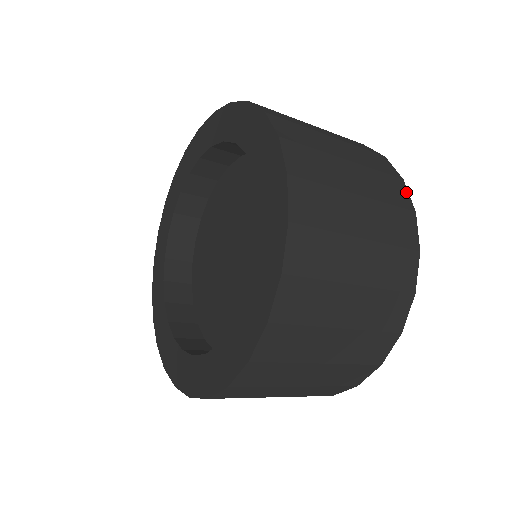
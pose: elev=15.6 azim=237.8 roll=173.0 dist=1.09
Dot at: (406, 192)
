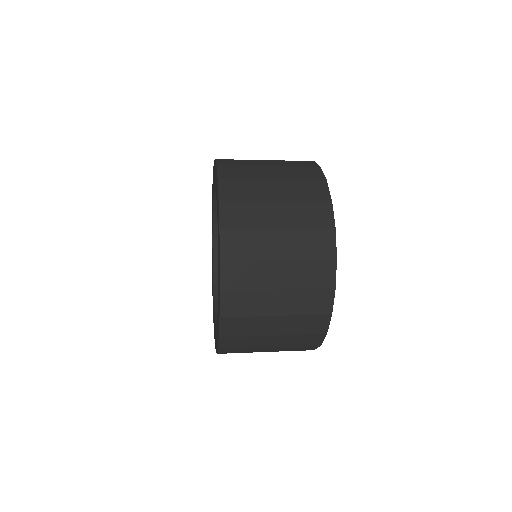
Dot at: (321, 173)
